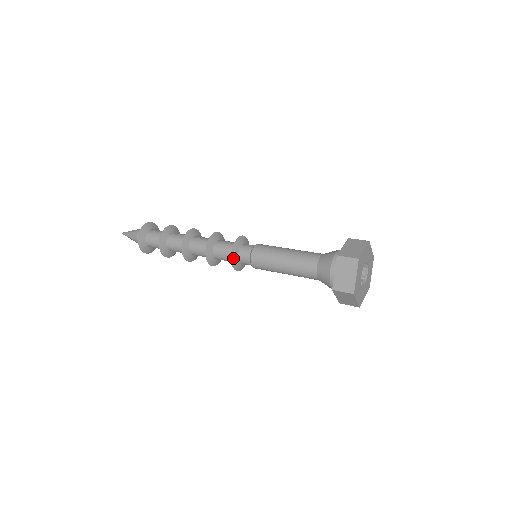
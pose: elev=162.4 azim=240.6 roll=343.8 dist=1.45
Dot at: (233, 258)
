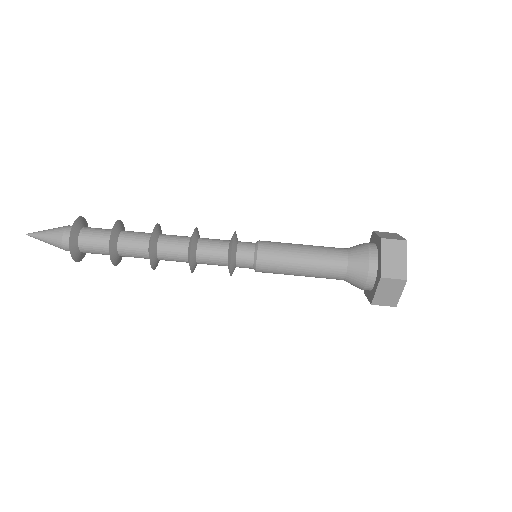
Dot at: (232, 271)
